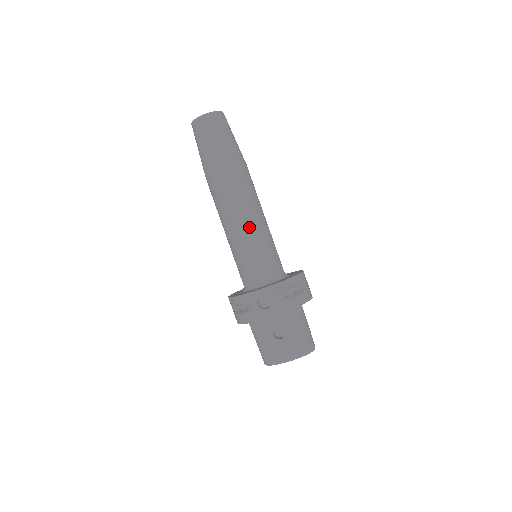
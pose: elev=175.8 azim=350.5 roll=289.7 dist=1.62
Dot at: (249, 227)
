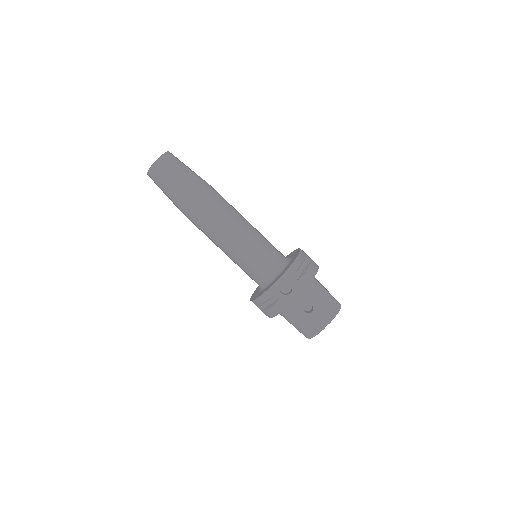
Dot at: (241, 235)
